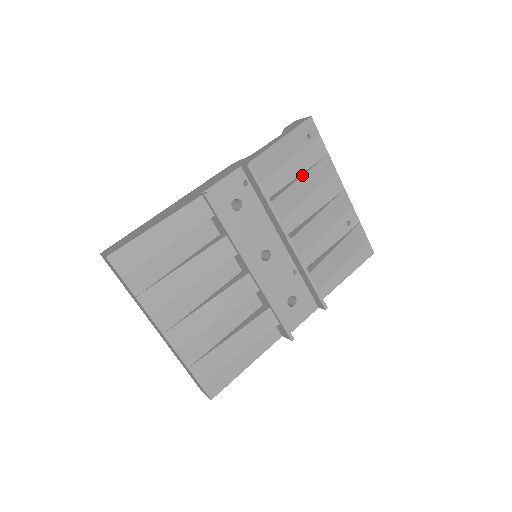
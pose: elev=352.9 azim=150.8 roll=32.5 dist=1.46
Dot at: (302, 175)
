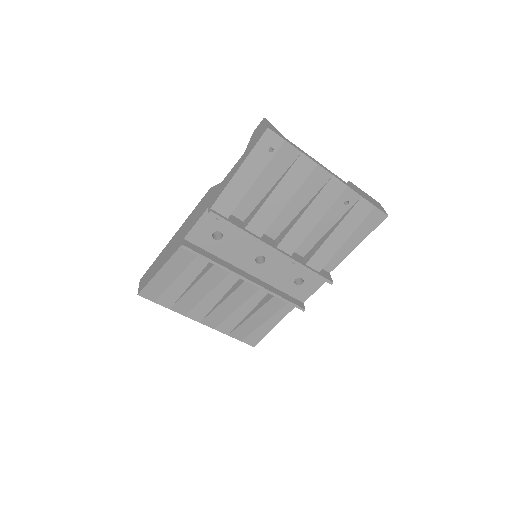
Dot at: (274, 188)
